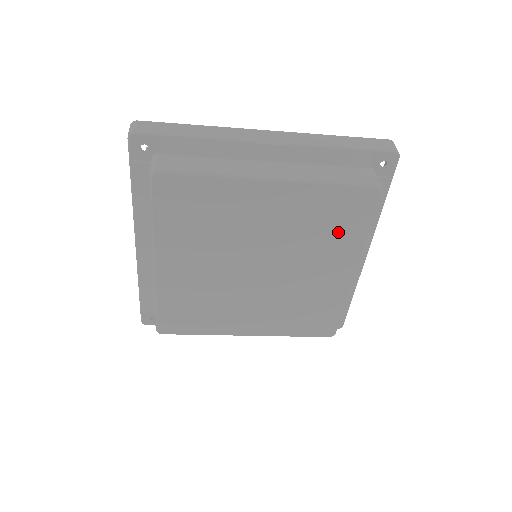
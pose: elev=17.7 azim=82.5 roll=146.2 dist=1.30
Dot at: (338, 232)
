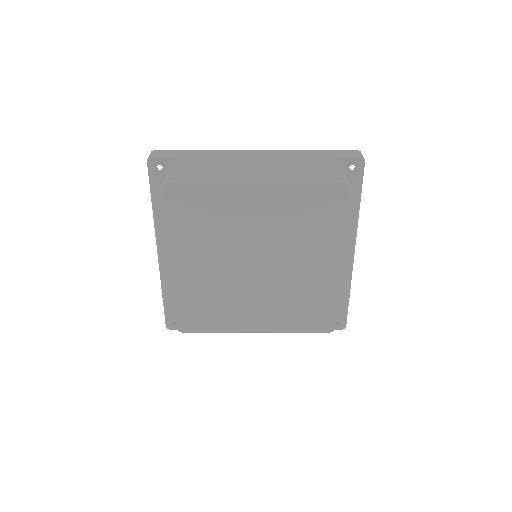
Dot at: (319, 226)
